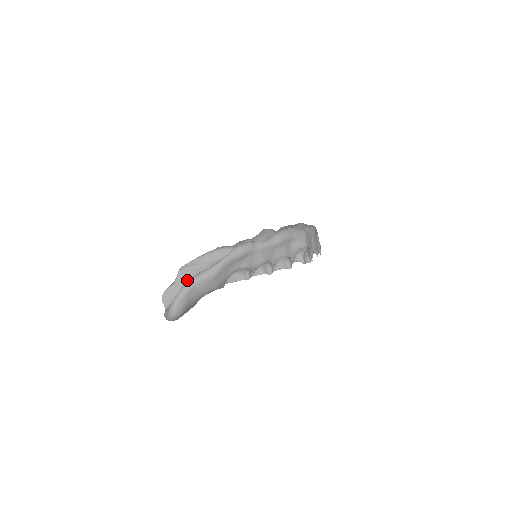
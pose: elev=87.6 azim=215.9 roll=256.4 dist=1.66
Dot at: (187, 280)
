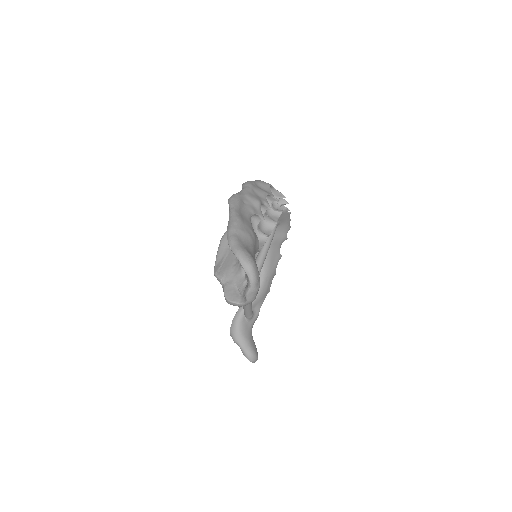
Dot at: (229, 271)
